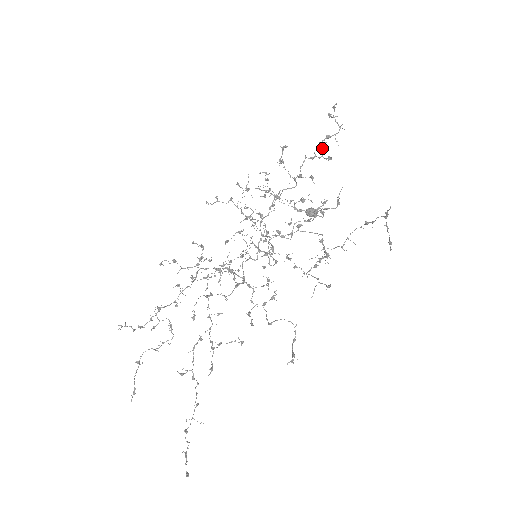
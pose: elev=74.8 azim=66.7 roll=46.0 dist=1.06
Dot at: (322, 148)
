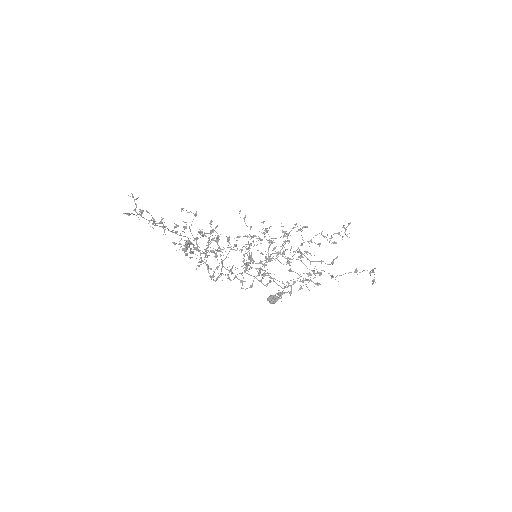
Dot at: (331, 238)
